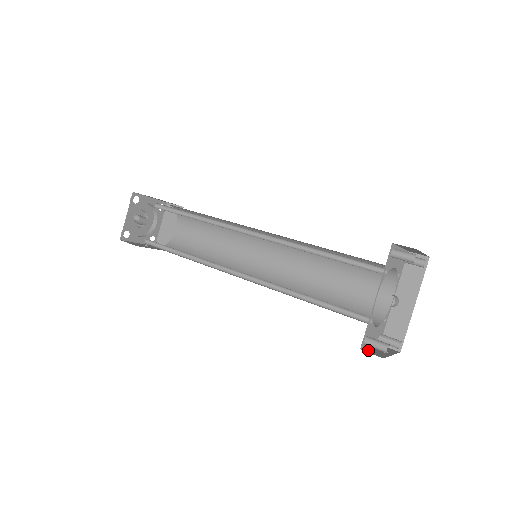
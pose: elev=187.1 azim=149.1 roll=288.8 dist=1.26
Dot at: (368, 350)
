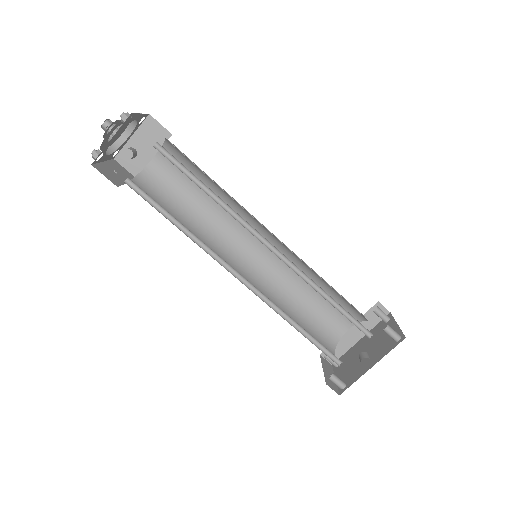
Dot at: (328, 382)
